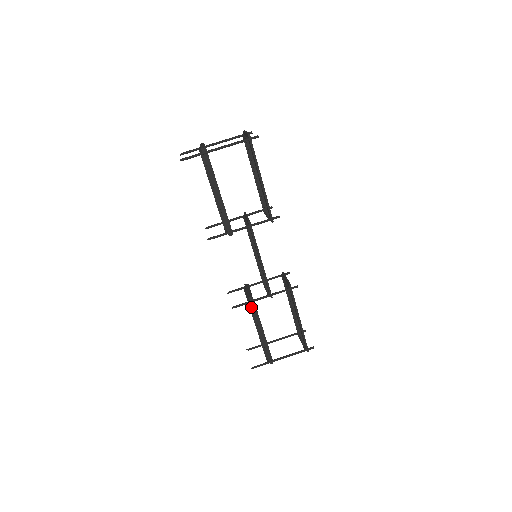
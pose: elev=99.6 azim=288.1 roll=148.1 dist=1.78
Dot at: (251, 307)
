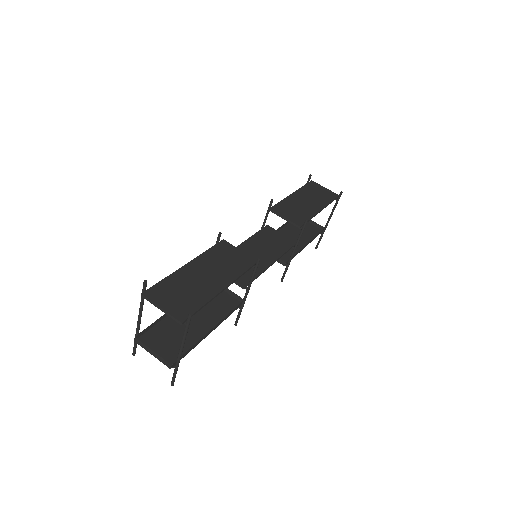
Dot at: (286, 256)
